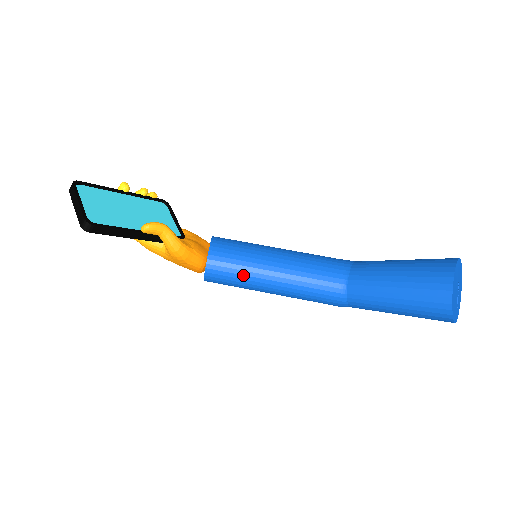
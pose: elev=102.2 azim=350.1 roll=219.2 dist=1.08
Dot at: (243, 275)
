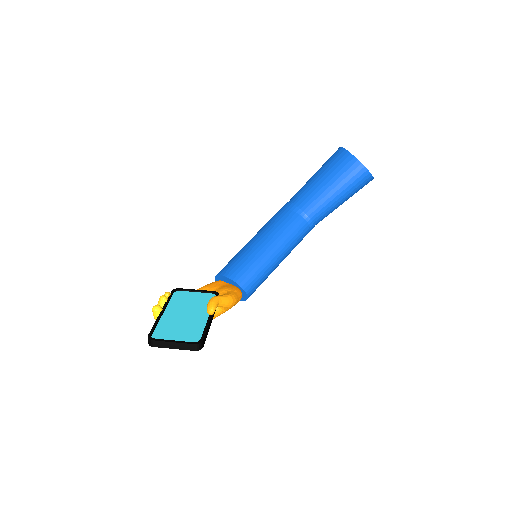
Dot at: (264, 272)
